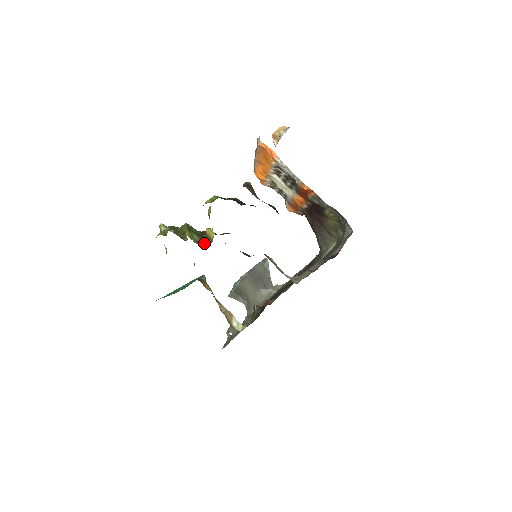
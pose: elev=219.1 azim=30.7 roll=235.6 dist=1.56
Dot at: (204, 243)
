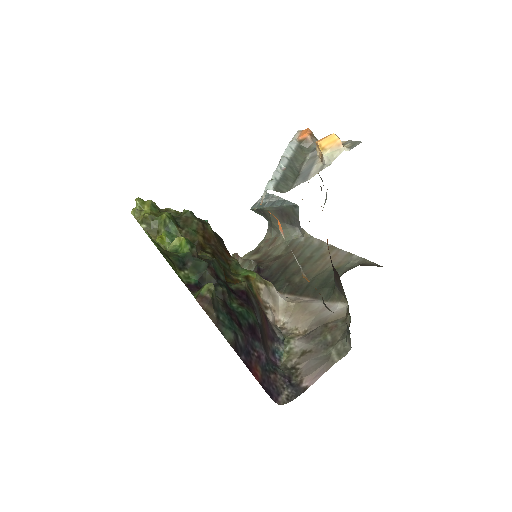
Dot at: occluded
